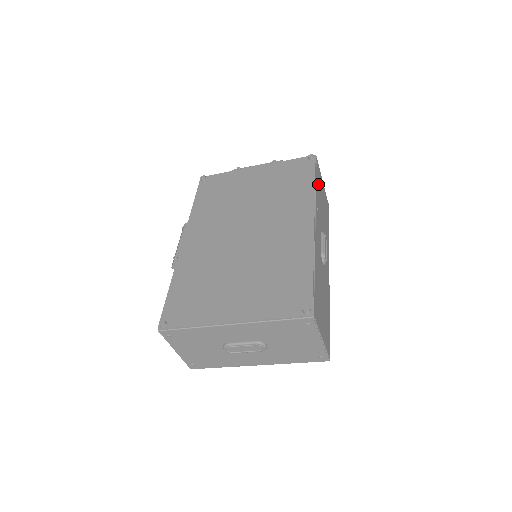
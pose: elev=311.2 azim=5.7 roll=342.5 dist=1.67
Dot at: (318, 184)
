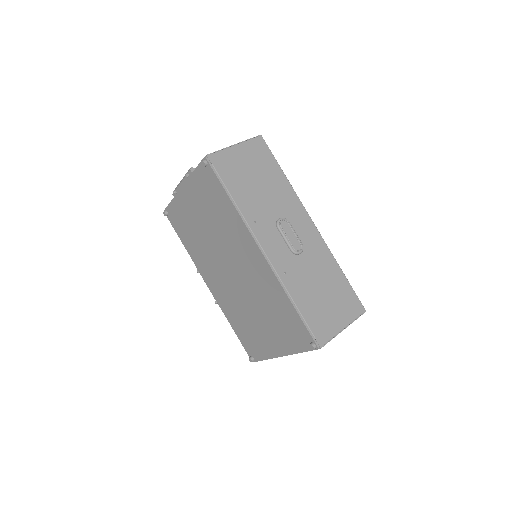
Dot at: (234, 183)
